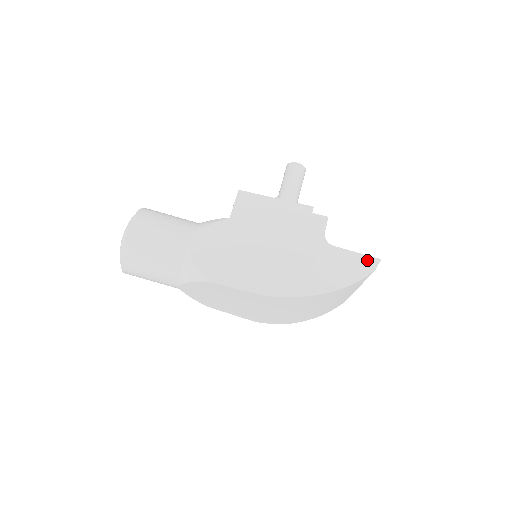
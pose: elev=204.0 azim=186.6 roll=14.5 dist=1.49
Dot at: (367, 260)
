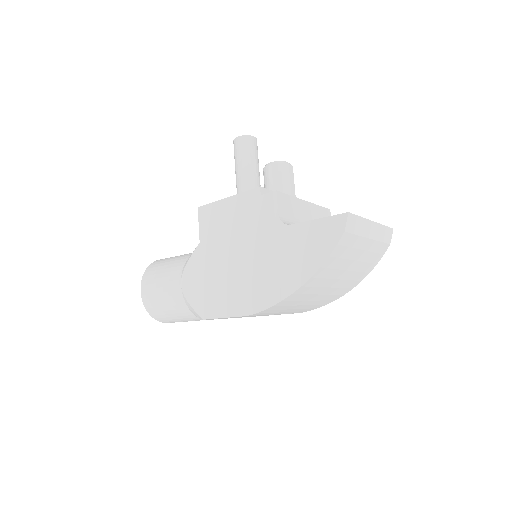
Dot at: (332, 223)
